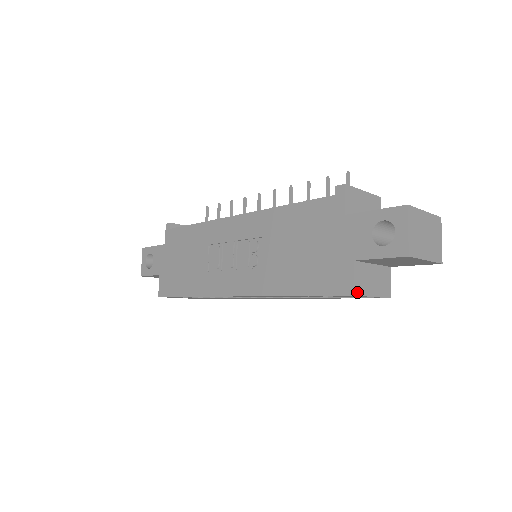
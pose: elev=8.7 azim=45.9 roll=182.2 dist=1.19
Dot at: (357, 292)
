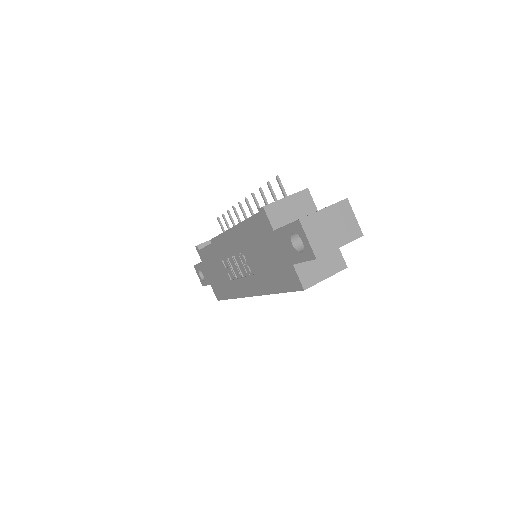
Dot at: (306, 286)
